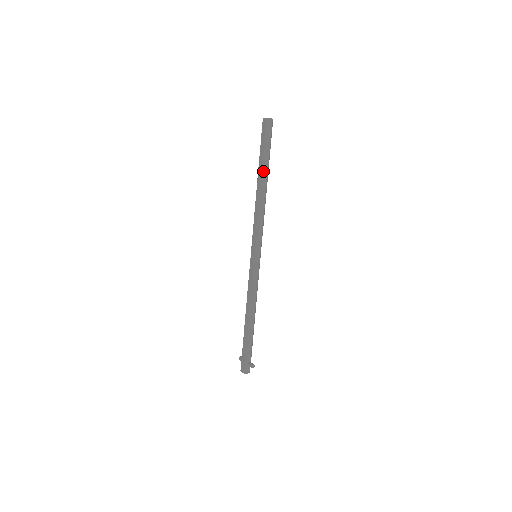
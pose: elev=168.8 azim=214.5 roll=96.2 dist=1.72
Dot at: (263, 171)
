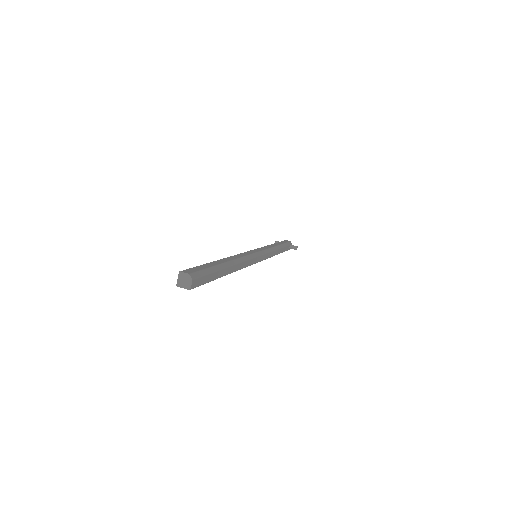
Dot at: occluded
